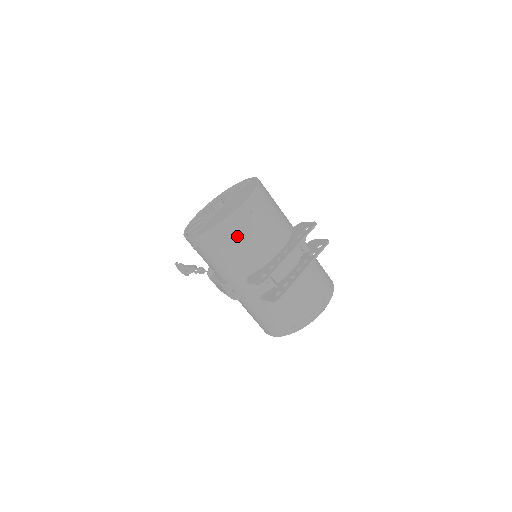
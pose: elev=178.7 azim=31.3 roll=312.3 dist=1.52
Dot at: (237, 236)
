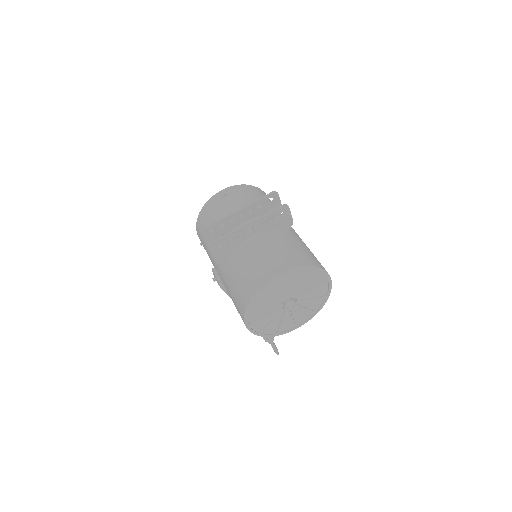
Dot at: (211, 214)
